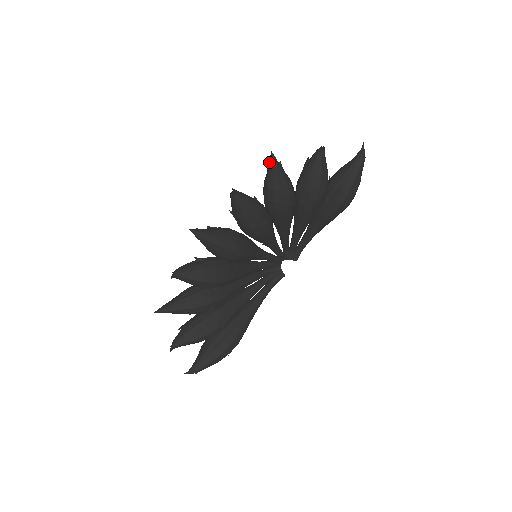
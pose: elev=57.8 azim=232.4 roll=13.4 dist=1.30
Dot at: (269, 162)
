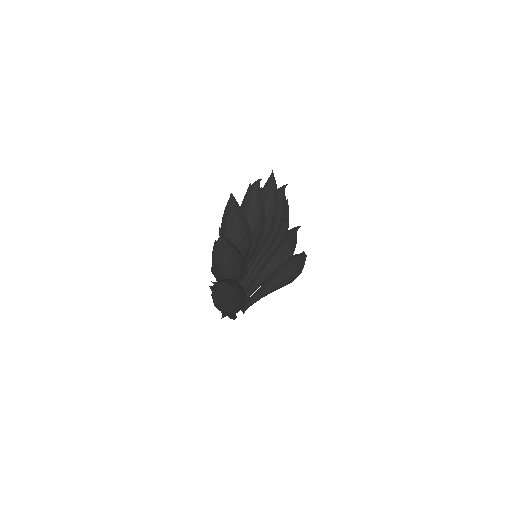
Dot at: occluded
